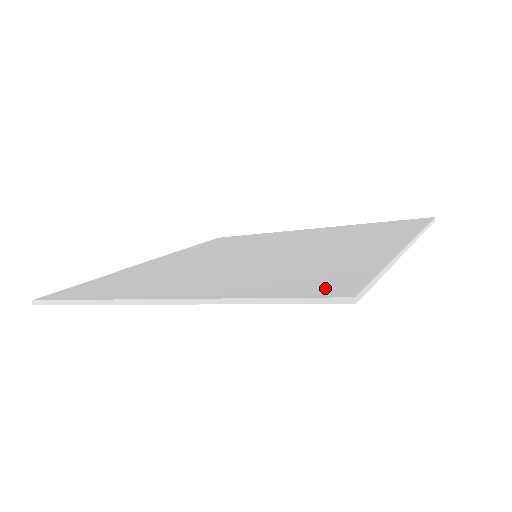
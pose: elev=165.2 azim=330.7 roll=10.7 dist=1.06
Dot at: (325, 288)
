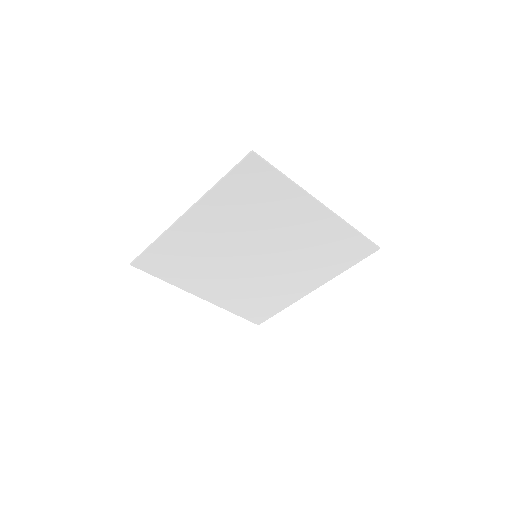
Dot at: (250, 168)
